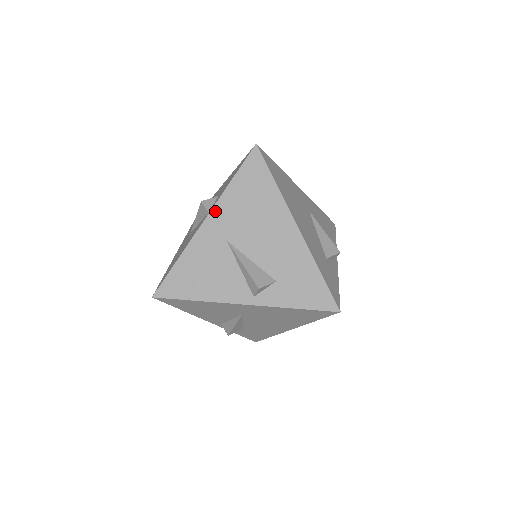
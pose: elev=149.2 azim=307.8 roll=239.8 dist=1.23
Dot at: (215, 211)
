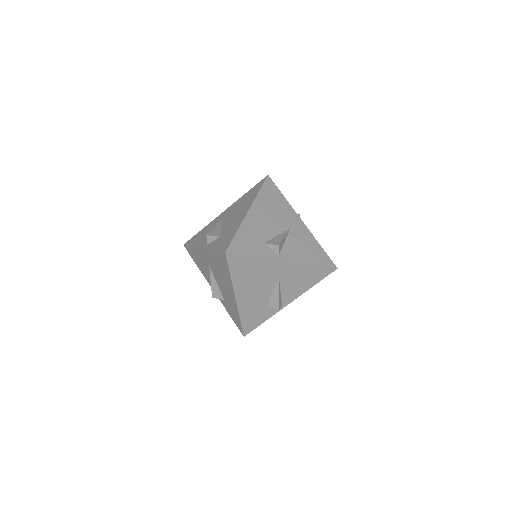
Dot at: (231, 206)
